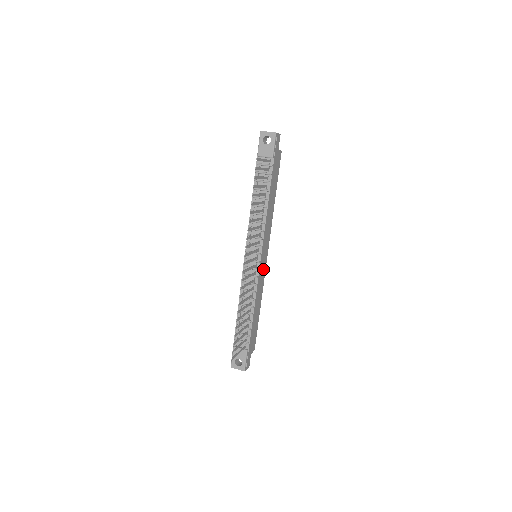
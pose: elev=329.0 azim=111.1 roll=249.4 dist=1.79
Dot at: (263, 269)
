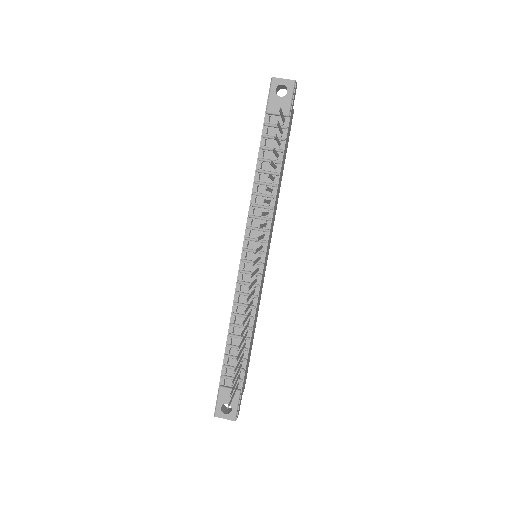
Dot at: (263, 275)
